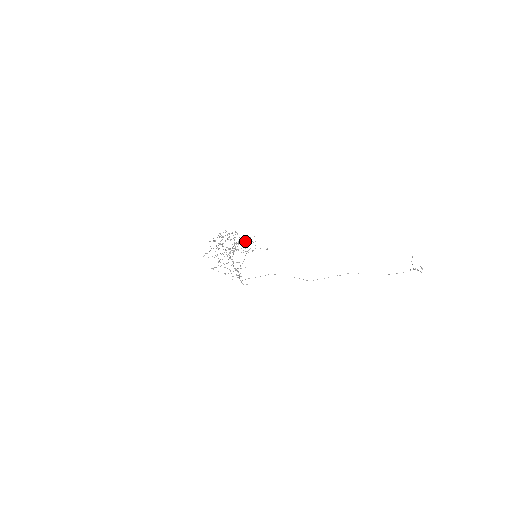
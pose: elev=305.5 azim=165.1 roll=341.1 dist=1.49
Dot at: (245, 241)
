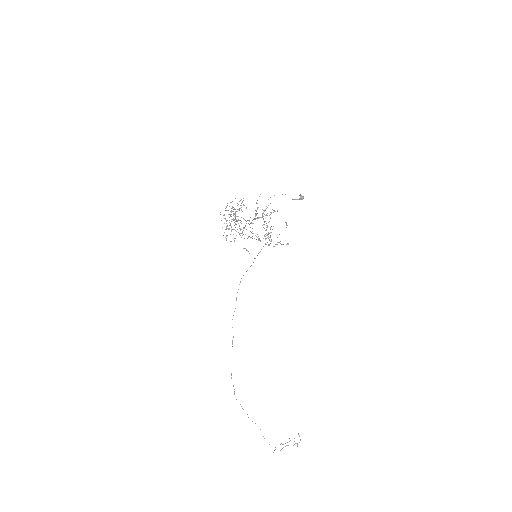
Dot at: (301, 195)
